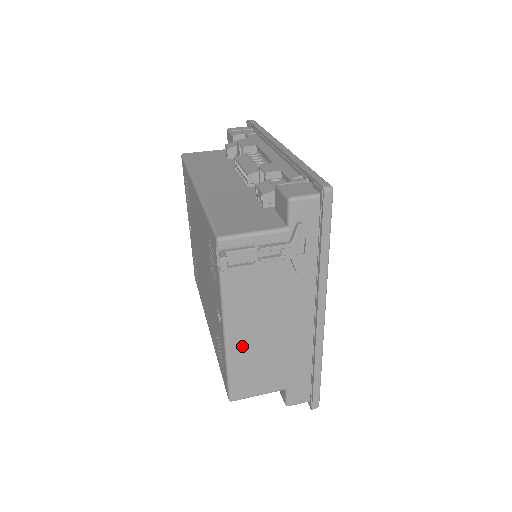
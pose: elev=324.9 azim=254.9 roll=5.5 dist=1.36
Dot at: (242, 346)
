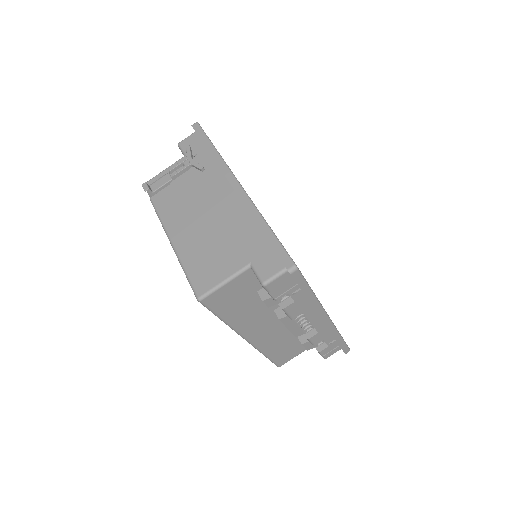
Dot at: occluded
